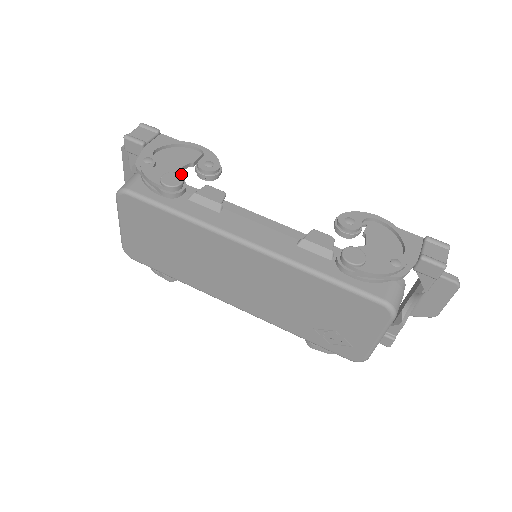
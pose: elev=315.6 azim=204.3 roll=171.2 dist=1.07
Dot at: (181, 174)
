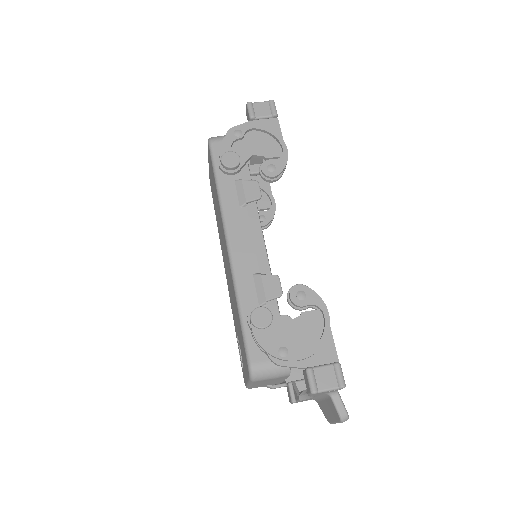
Dot at: (246, 160)
